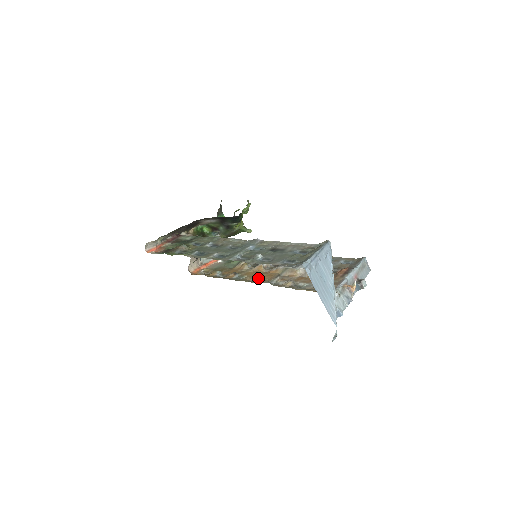
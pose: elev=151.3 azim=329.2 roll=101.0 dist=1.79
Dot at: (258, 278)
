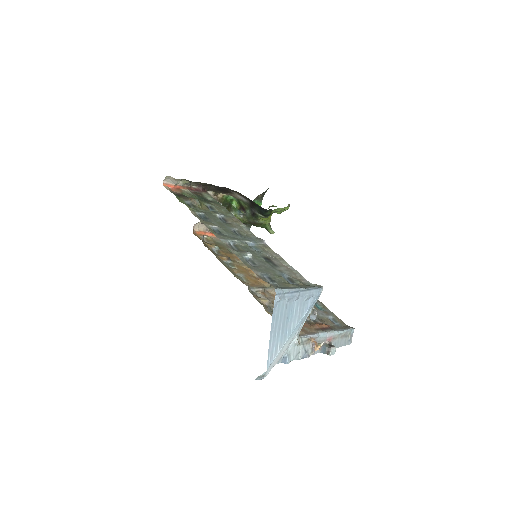
Dot at: (244, 277)
